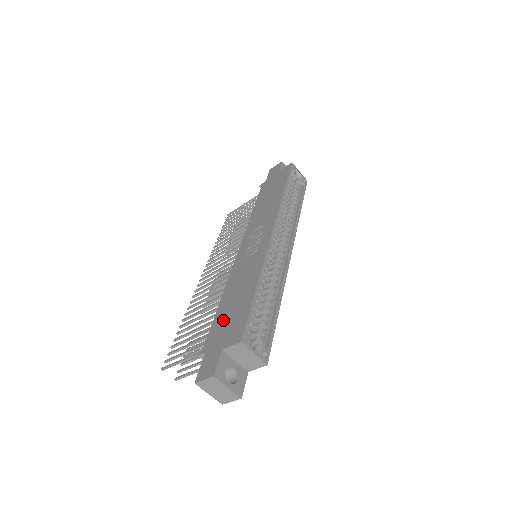
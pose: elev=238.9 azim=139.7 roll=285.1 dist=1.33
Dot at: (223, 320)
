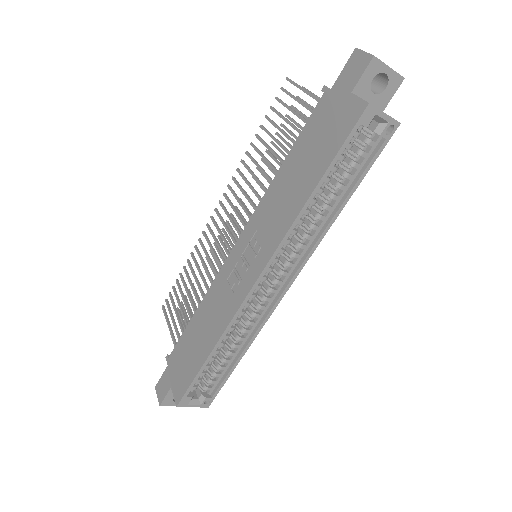
Dot at: (184, 350)
